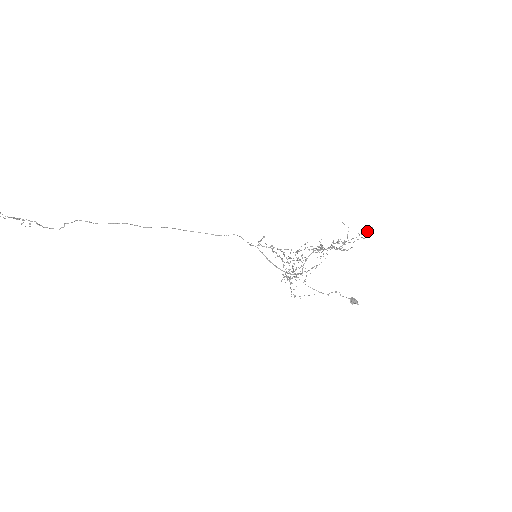
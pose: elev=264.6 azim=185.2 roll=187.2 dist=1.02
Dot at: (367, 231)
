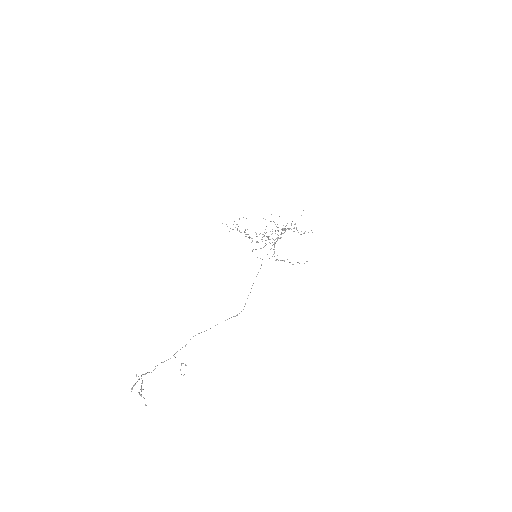
Dot at: occluded
